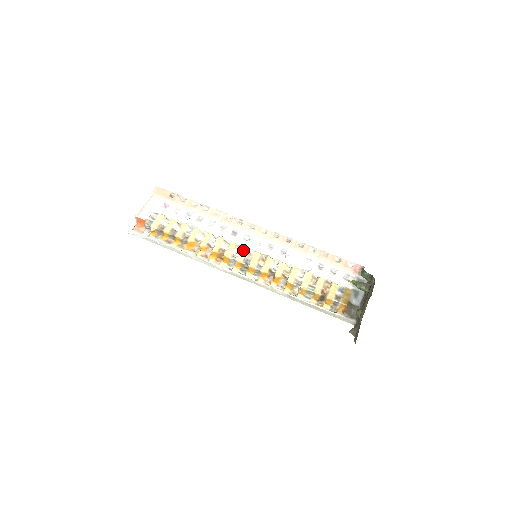
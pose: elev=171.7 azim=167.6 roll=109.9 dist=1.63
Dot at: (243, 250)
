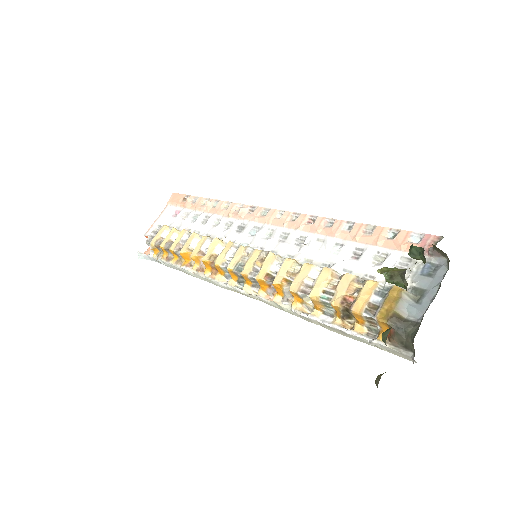
Dot at: (239, 250)
